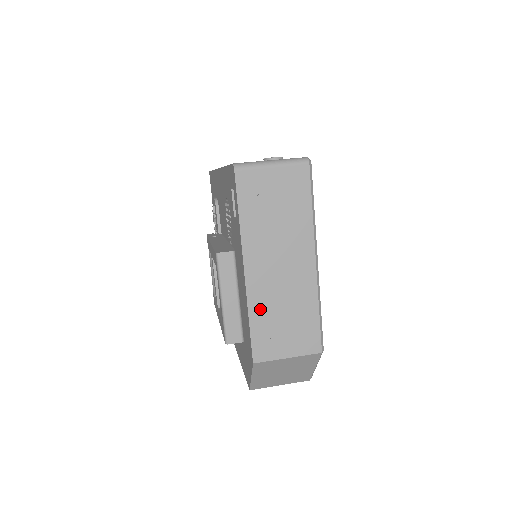
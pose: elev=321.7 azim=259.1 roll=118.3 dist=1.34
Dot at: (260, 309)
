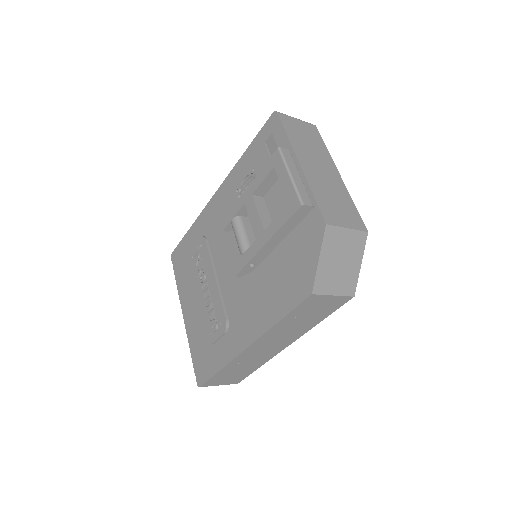
Dot at: (317, 189)
